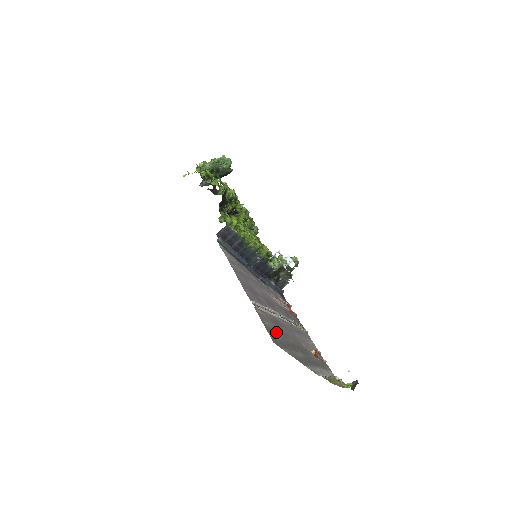
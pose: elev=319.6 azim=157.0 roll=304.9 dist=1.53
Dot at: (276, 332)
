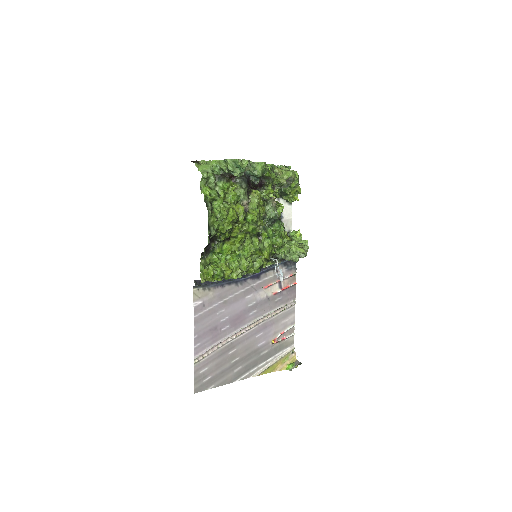
Dot at: (212, 370)
